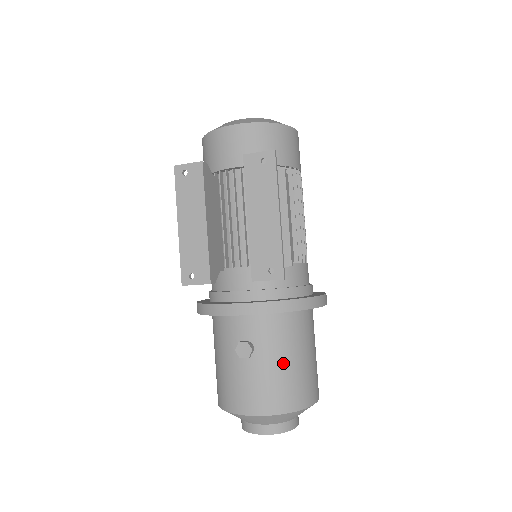
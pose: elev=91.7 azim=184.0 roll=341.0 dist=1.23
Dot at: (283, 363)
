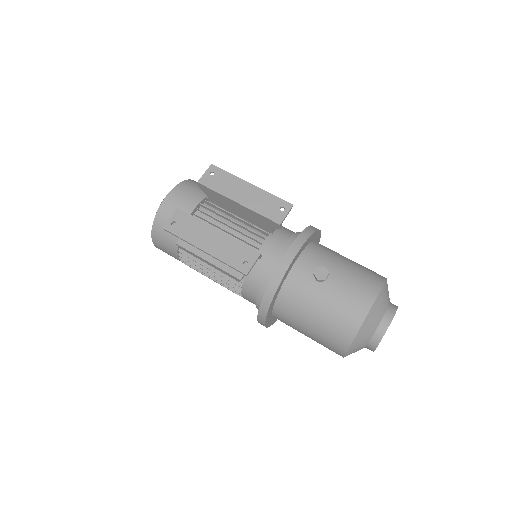
Dot at: (346, 264)
